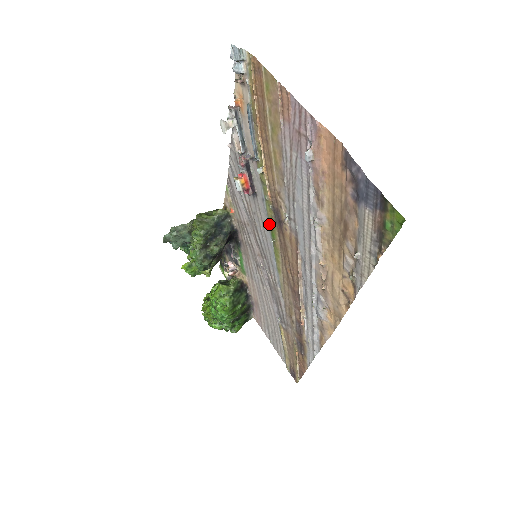
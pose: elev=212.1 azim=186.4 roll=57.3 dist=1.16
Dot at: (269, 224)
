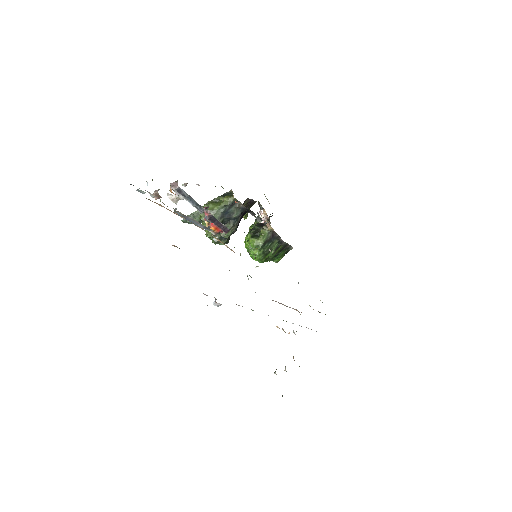
Dot at: occluded
